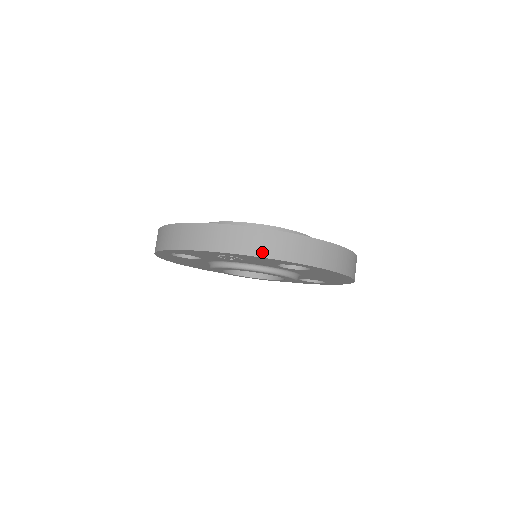
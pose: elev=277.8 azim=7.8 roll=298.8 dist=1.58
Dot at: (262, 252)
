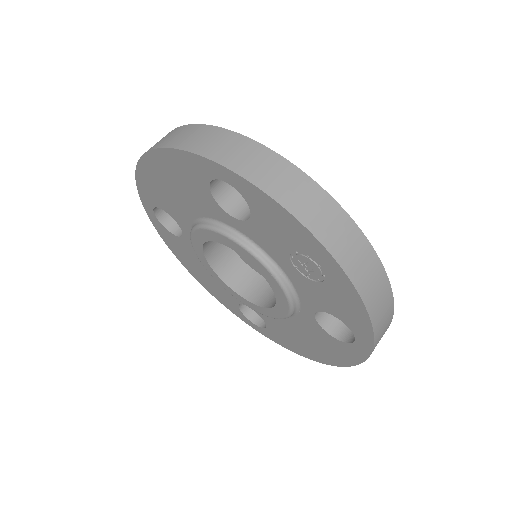
Dot at: (372, 305)
